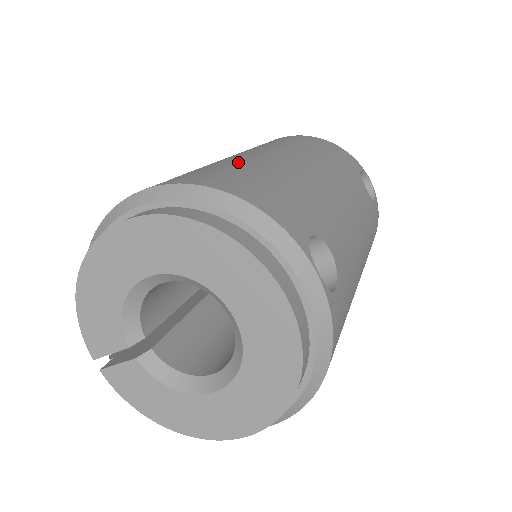
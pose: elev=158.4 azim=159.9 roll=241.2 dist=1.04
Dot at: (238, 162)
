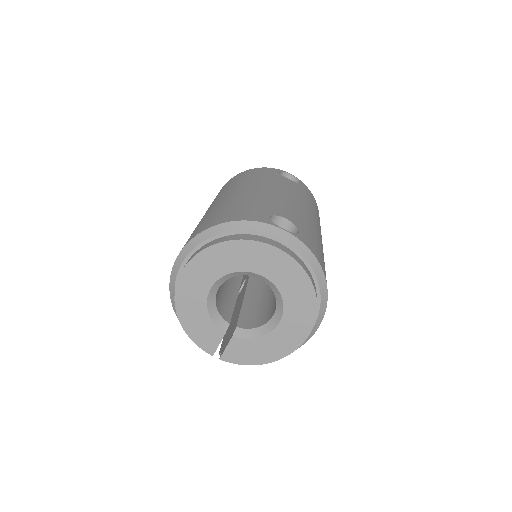
Dot at: (211, 212)
